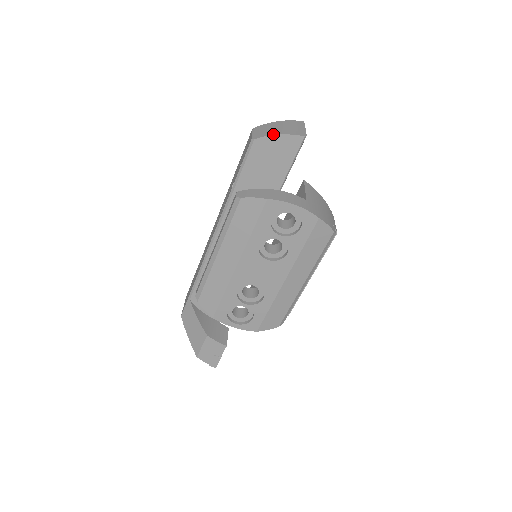
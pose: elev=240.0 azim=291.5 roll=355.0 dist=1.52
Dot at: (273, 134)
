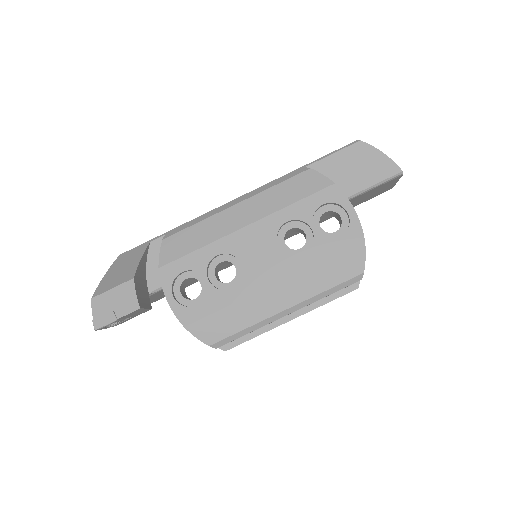
Dot at: (378, 150)
